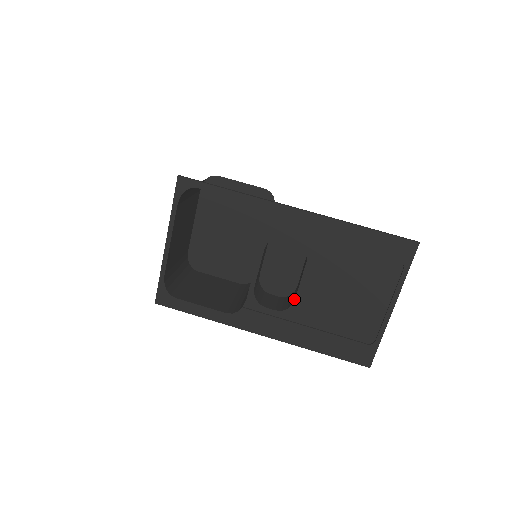
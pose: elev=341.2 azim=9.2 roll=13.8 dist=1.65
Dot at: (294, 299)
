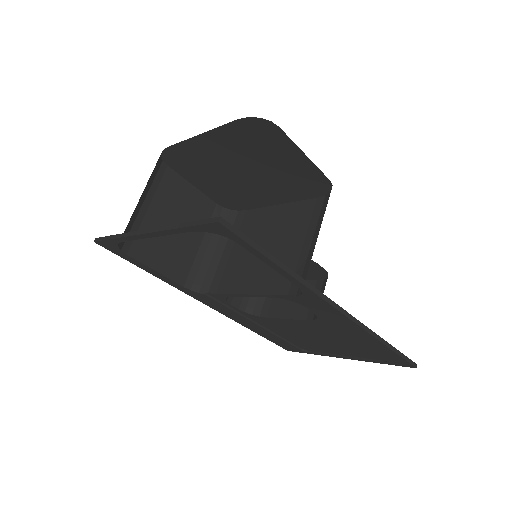
Dot at: (265, 314)
